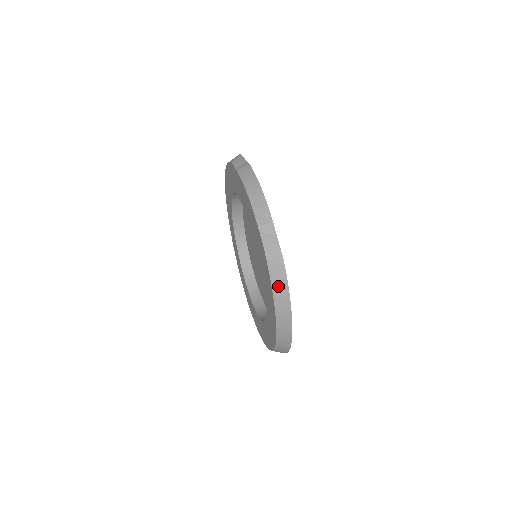
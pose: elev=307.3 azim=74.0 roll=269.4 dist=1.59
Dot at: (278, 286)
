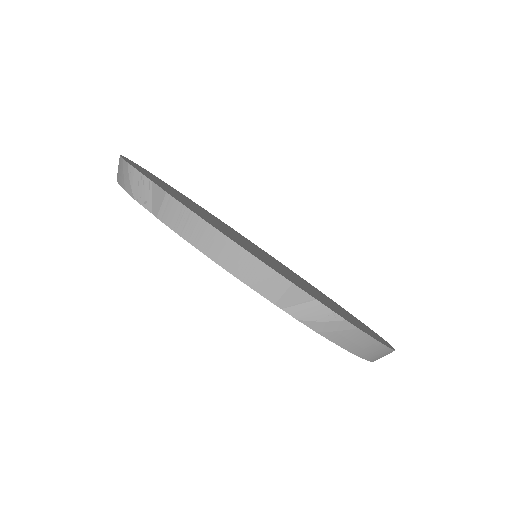
Dot at: (359, 347)
